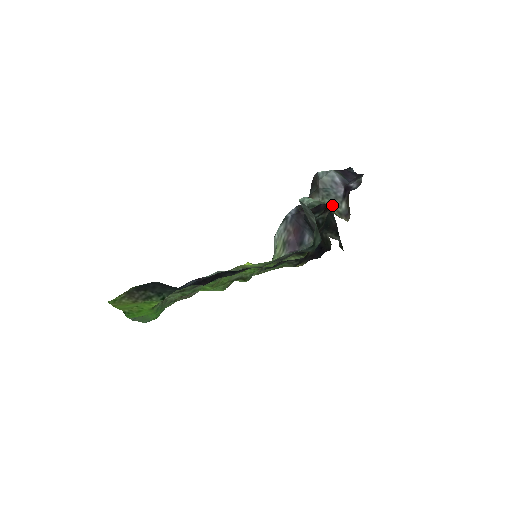
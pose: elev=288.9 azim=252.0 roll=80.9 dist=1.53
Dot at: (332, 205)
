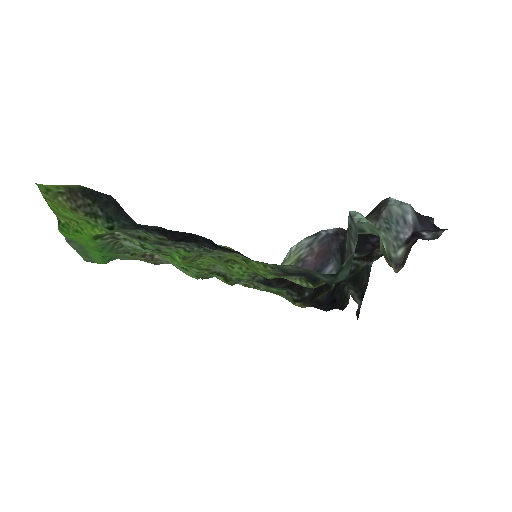
Dot at: (386, 243)
